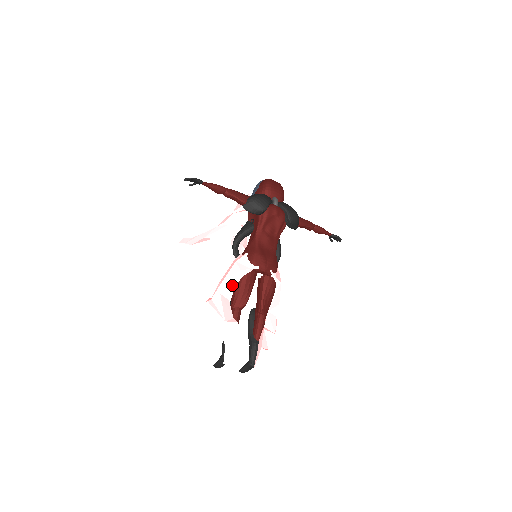
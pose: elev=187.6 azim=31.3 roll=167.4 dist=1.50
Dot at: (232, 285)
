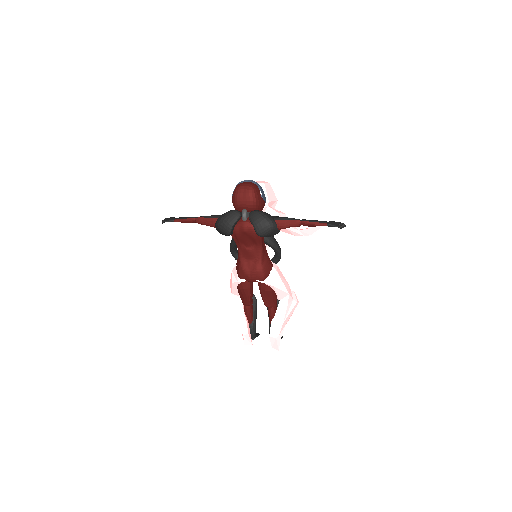
Dot at: (235, 290)
